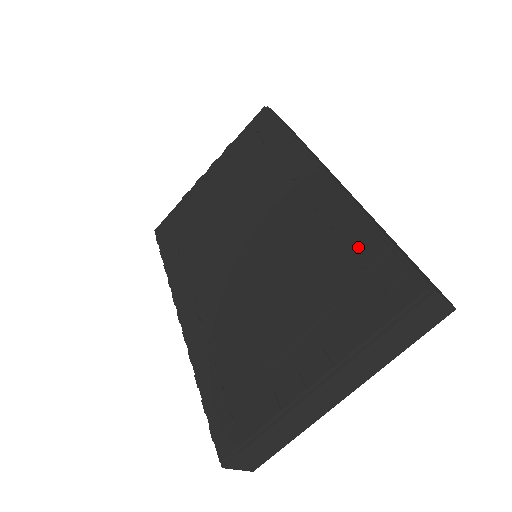
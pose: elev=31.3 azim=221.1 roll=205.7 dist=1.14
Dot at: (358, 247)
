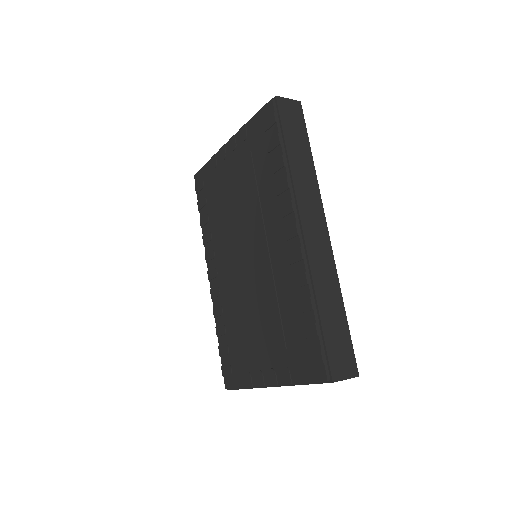
Dot at: (303, 318)
